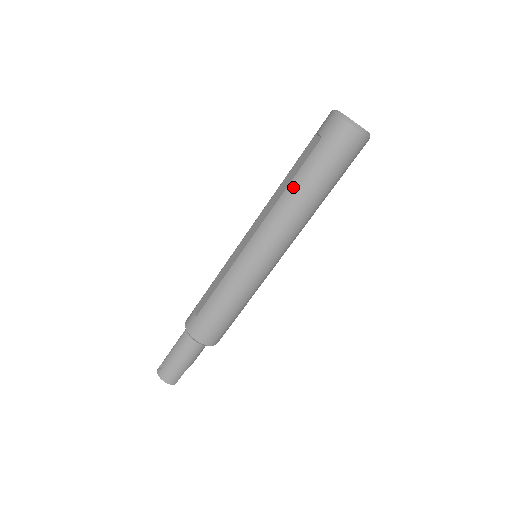
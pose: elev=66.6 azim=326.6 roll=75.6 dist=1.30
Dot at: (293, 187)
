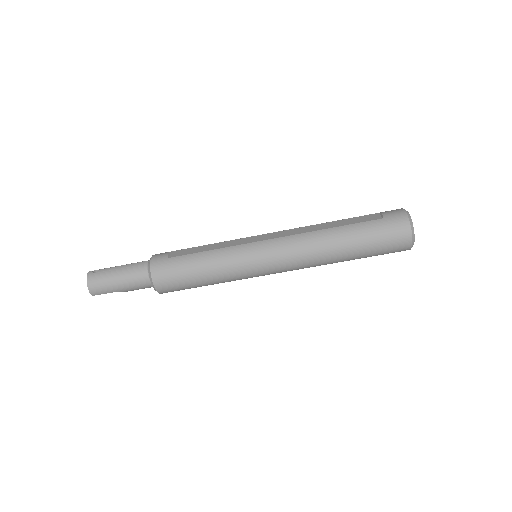
Dot at: (334, 232)
